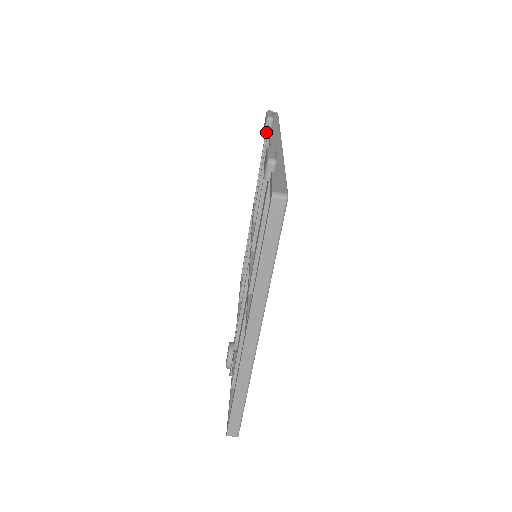
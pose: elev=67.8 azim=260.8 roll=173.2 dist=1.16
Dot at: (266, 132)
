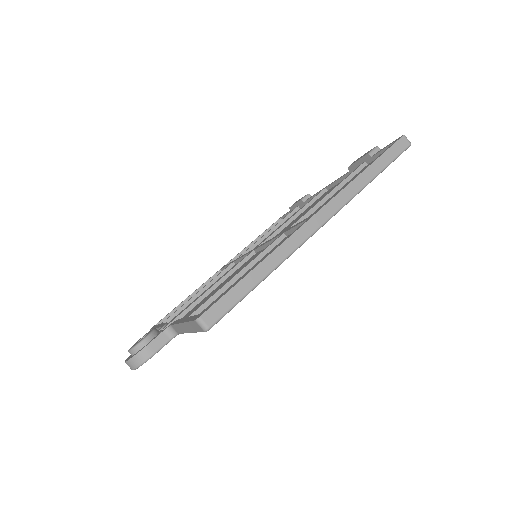
Dot at: (303, 200)
